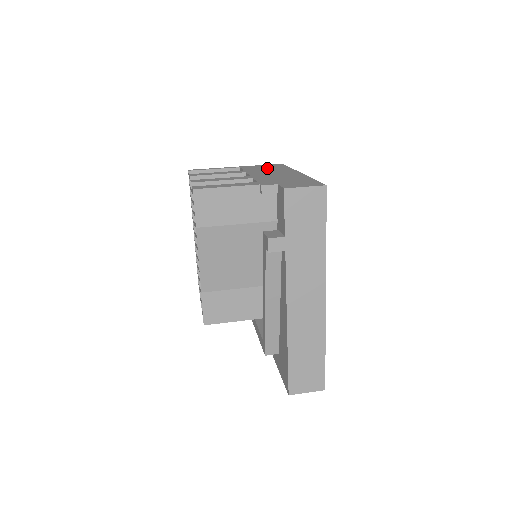
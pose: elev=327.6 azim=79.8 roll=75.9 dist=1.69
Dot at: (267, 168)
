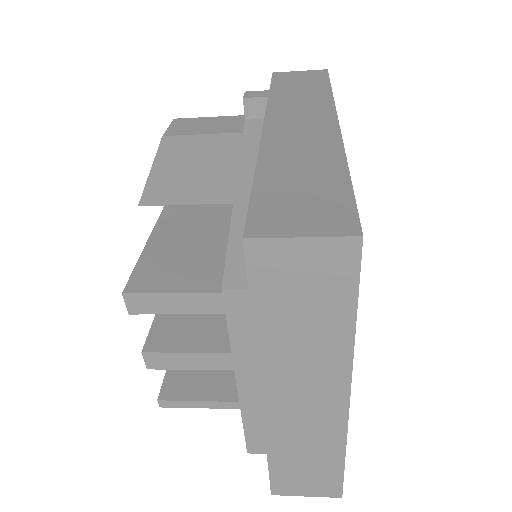
Dot at: occluded
